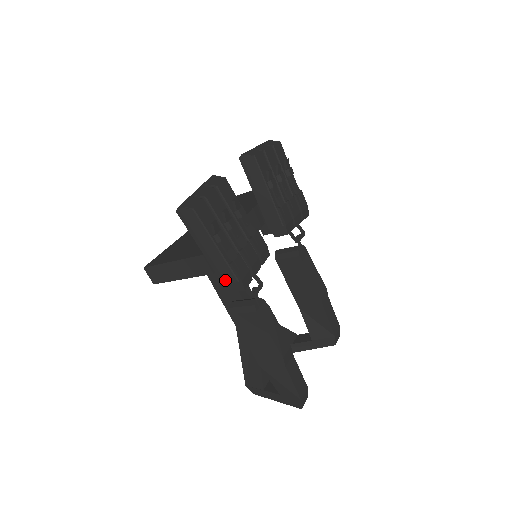
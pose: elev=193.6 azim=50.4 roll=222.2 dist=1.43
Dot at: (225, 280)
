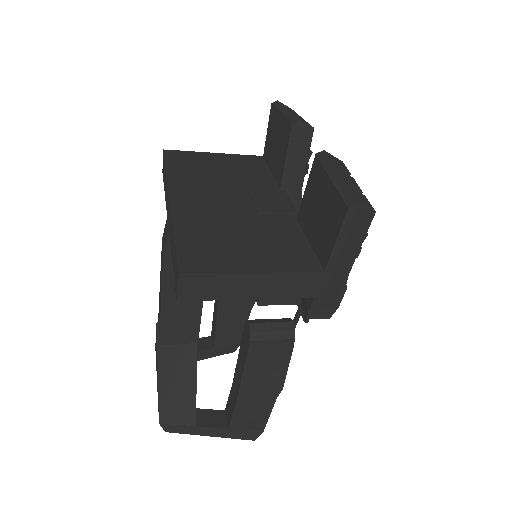
Dot at: (319, 305)
